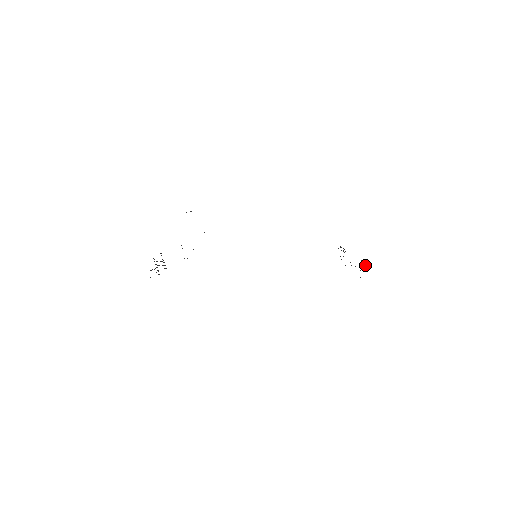
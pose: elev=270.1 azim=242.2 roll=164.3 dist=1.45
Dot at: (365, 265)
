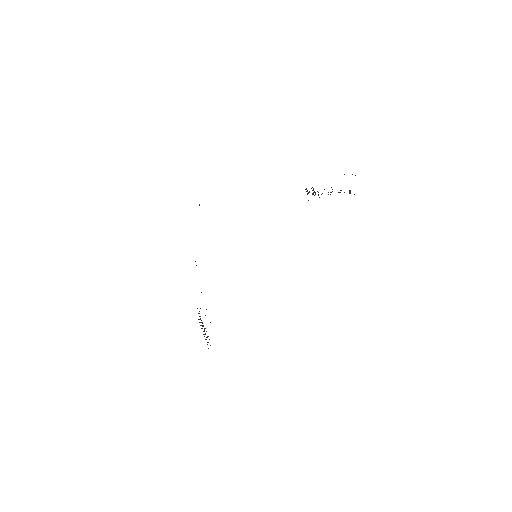
Dot at: occluded
